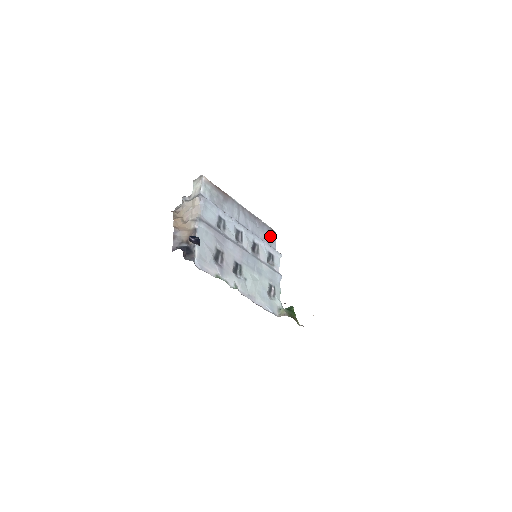
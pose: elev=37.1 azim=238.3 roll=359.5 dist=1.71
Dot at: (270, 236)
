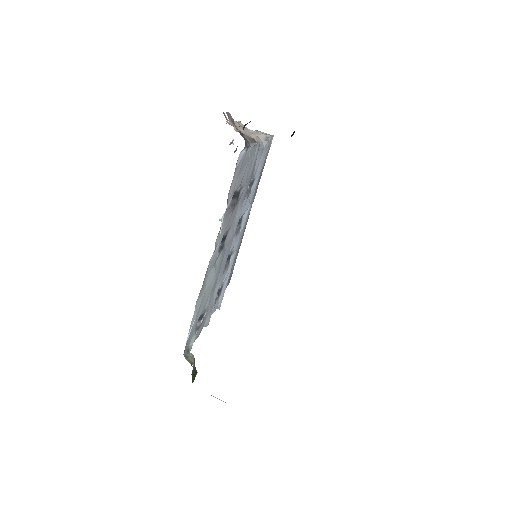
Dot at: occluded
